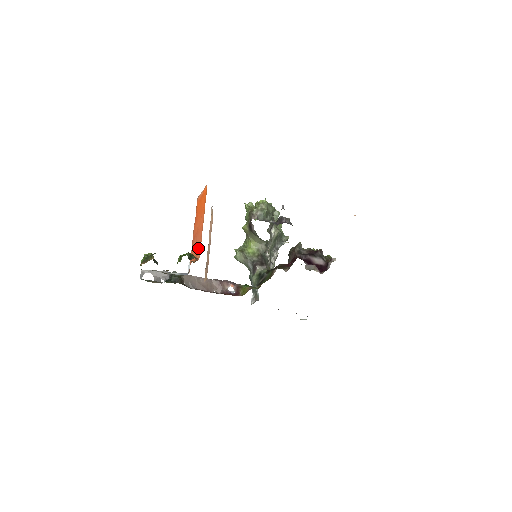
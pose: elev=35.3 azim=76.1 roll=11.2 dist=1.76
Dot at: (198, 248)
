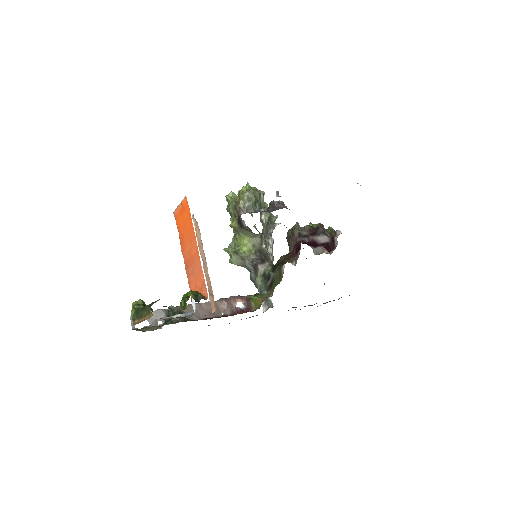
Dot at: (200, 282)
